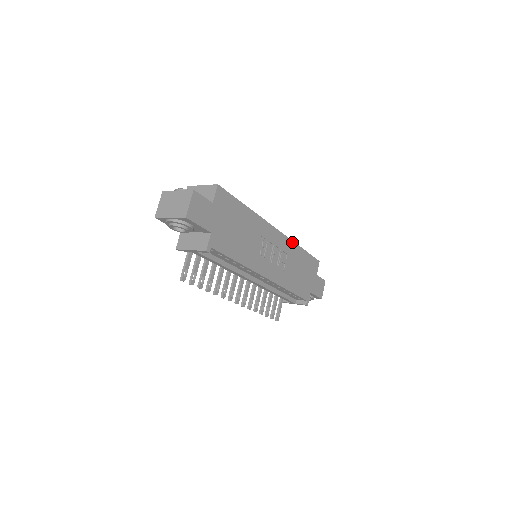
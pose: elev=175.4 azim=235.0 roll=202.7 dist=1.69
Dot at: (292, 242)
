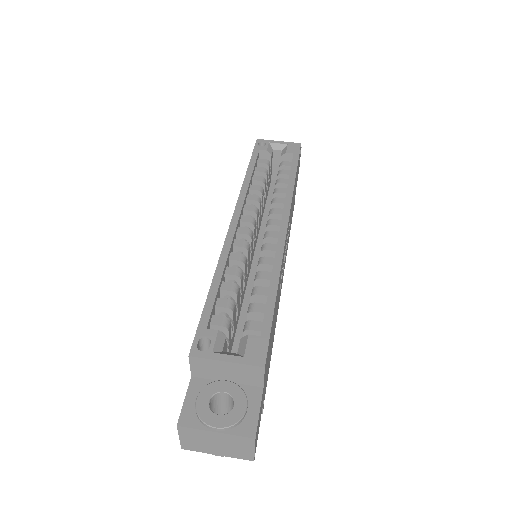
Dot at: (292, 196)
